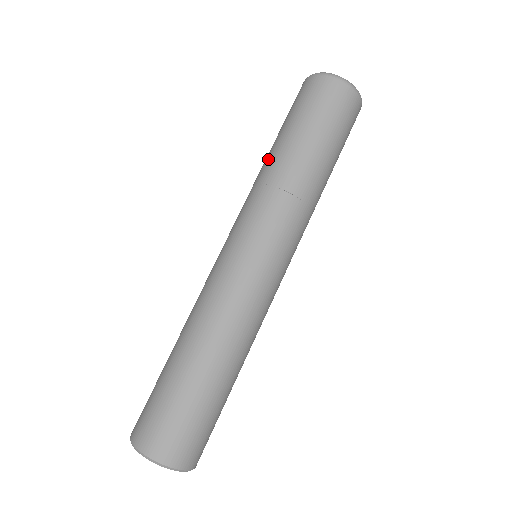
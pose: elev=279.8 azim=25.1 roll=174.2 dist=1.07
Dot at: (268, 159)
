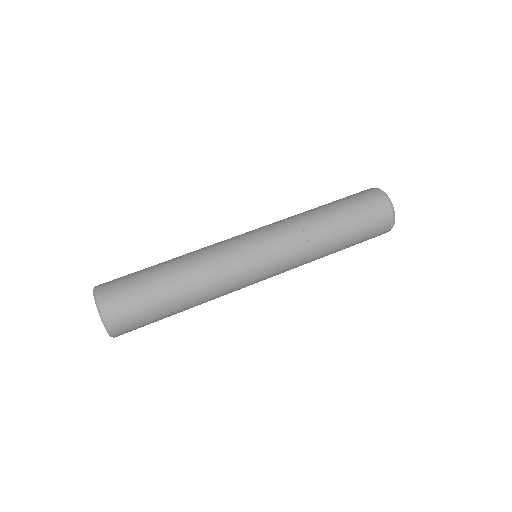
Dot at: (310, 210)
